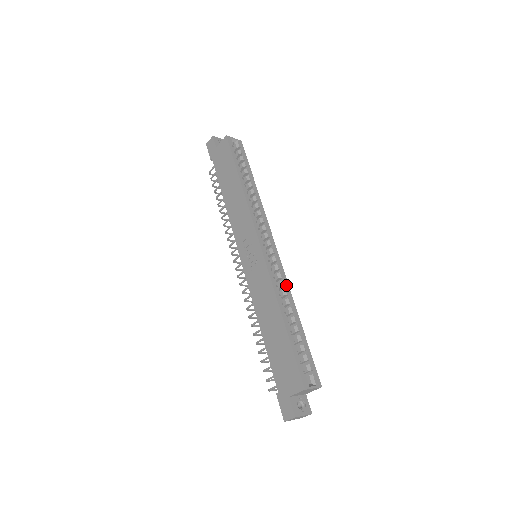
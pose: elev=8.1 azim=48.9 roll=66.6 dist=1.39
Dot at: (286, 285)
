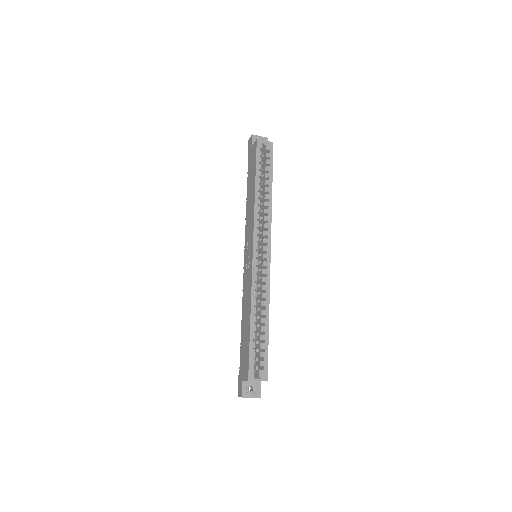
Dot at: (267, 289)
